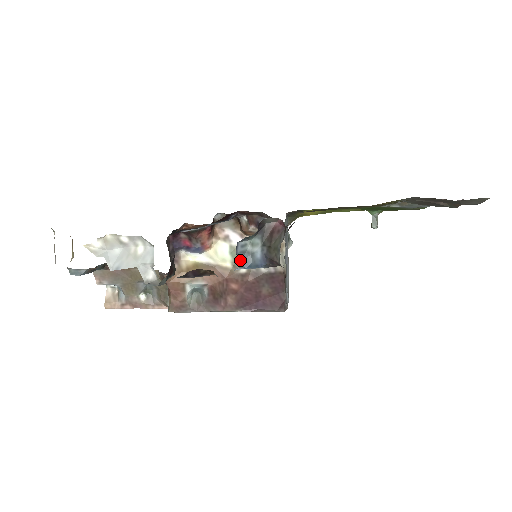
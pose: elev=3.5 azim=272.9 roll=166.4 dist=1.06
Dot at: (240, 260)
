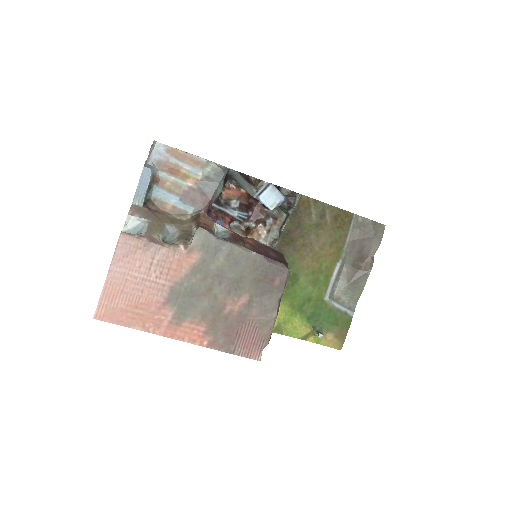
Dot at: (272, 187)
